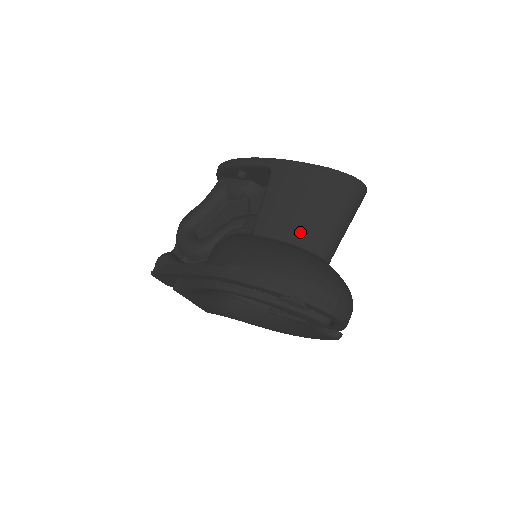
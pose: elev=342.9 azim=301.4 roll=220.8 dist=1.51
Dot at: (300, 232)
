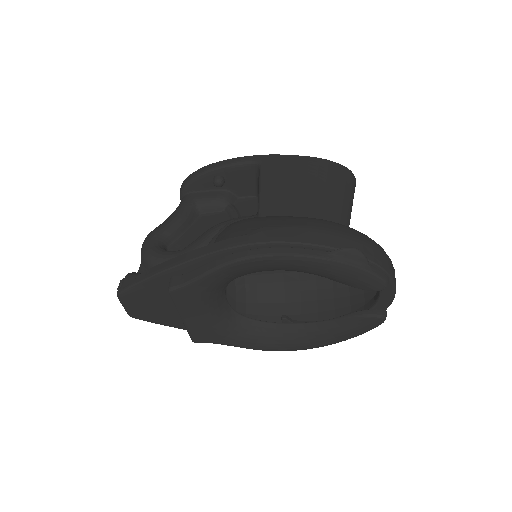
Dot at: (314, 211)
